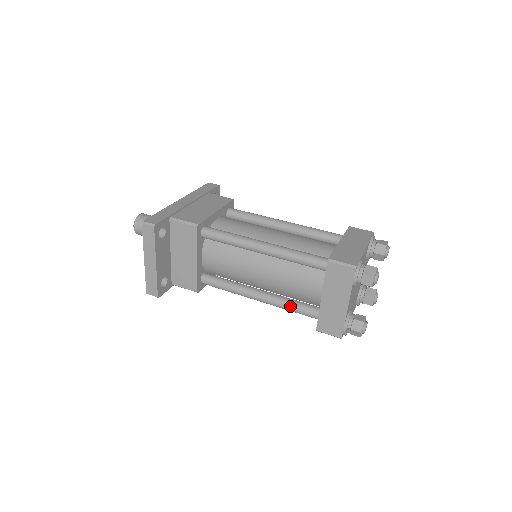
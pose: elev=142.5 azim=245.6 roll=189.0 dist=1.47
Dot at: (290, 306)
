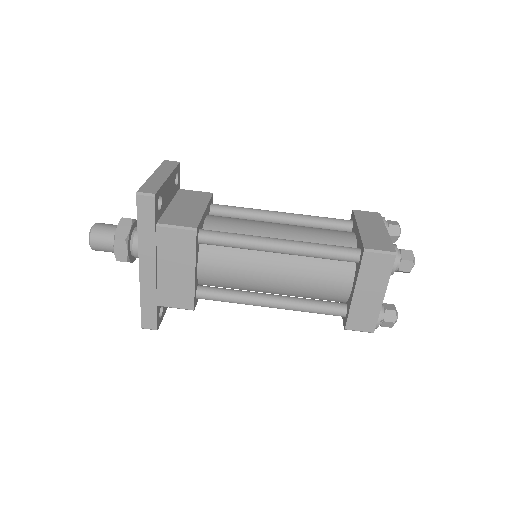
Dot at: occluded
